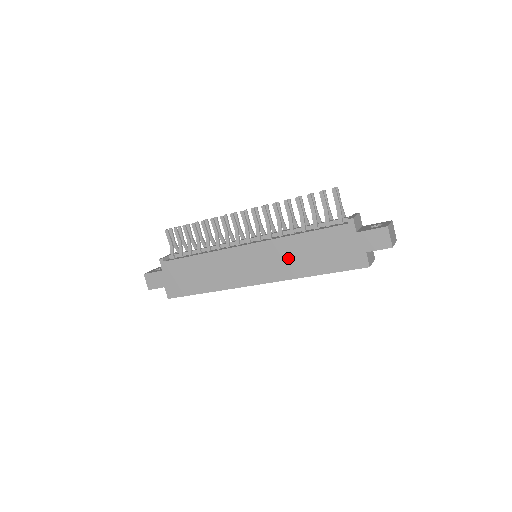
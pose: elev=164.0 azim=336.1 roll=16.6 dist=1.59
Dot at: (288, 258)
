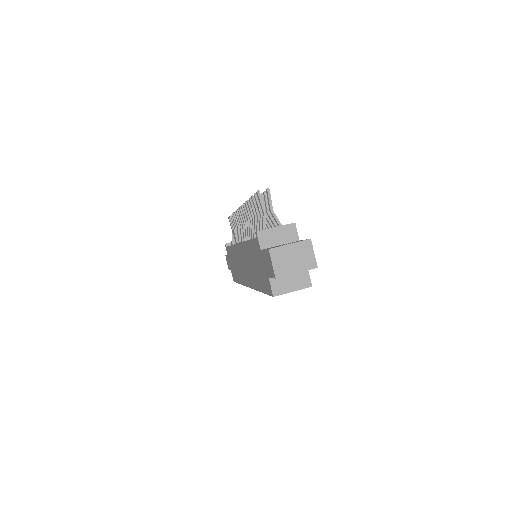
Dot at: (249, 265)
